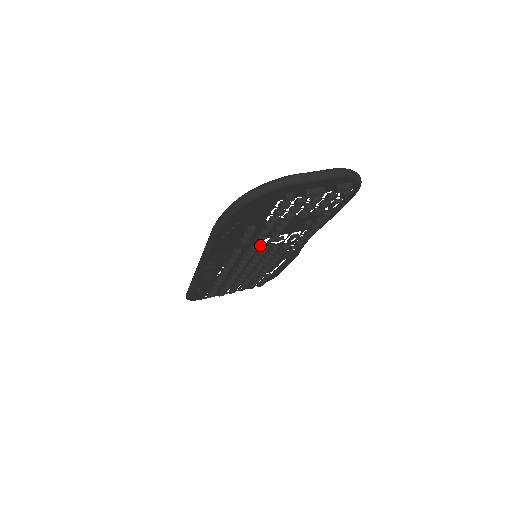
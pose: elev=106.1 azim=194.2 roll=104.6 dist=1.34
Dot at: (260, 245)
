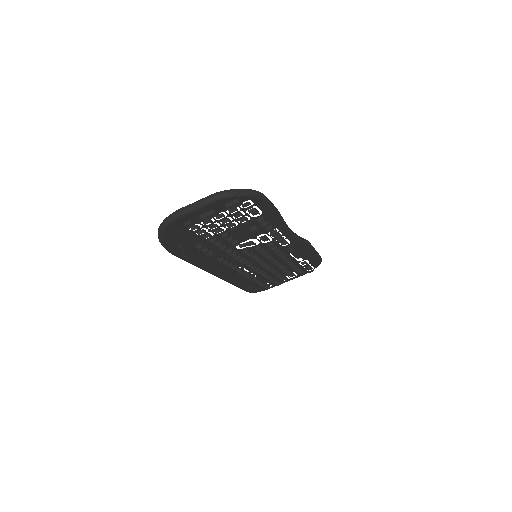
Dot at: (234, 252)
